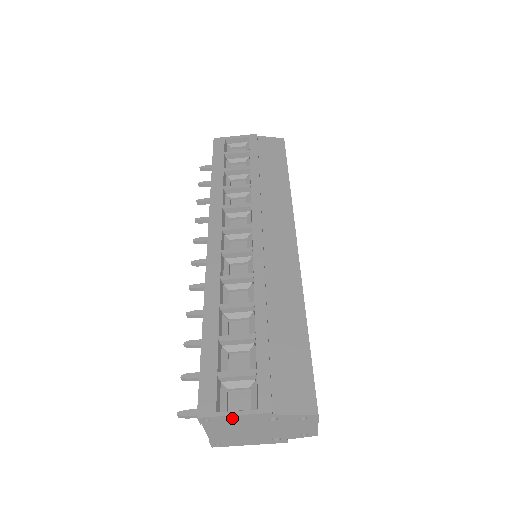
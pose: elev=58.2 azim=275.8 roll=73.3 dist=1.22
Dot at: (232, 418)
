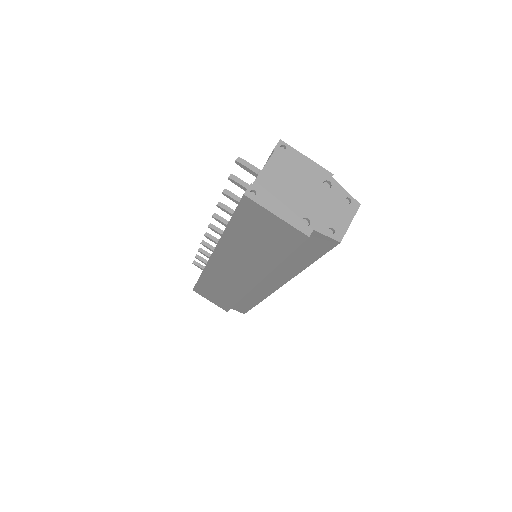
Dot at: (302, 160)
